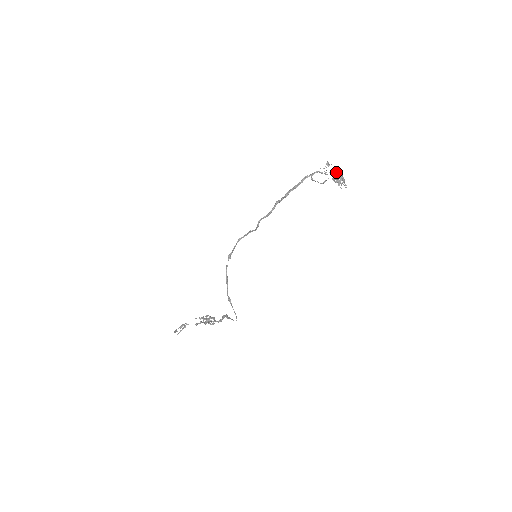
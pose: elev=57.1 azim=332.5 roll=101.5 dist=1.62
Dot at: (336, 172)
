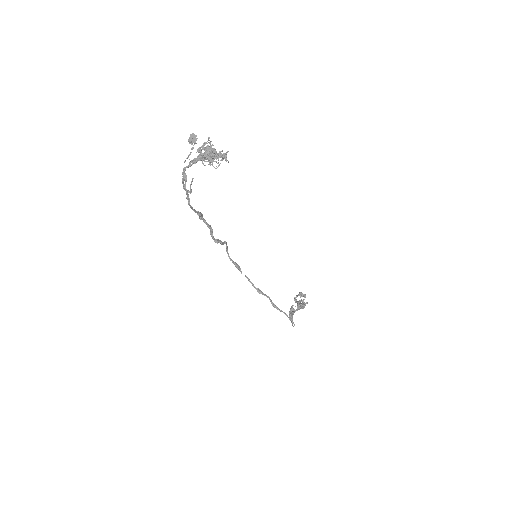
Dot at: (201, 150)
